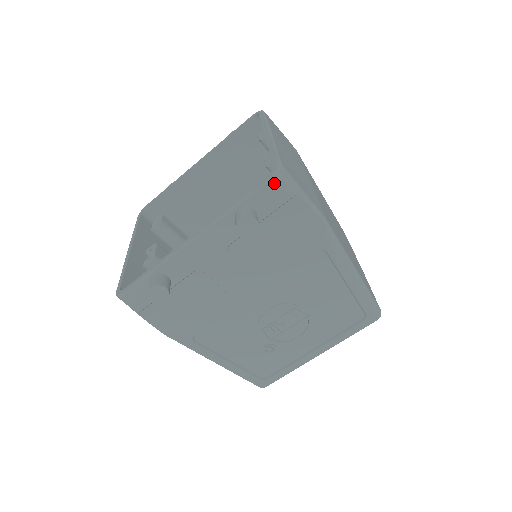
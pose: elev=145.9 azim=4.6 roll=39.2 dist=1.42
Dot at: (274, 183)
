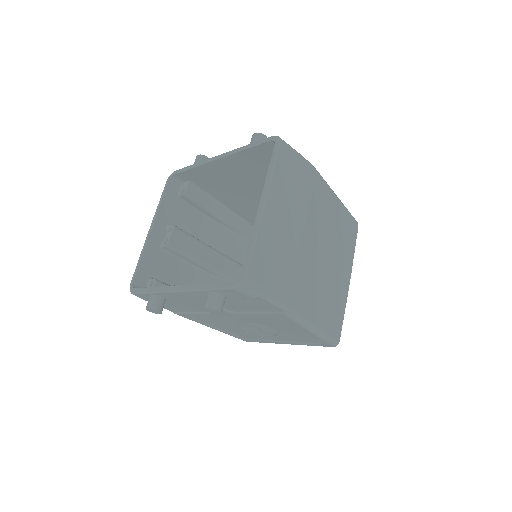
Dot at: (237, 290)
